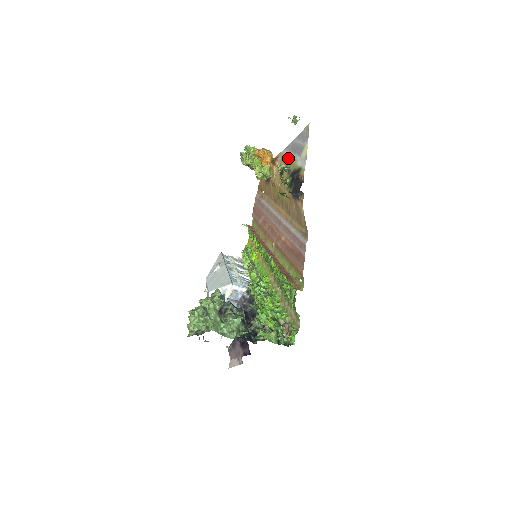
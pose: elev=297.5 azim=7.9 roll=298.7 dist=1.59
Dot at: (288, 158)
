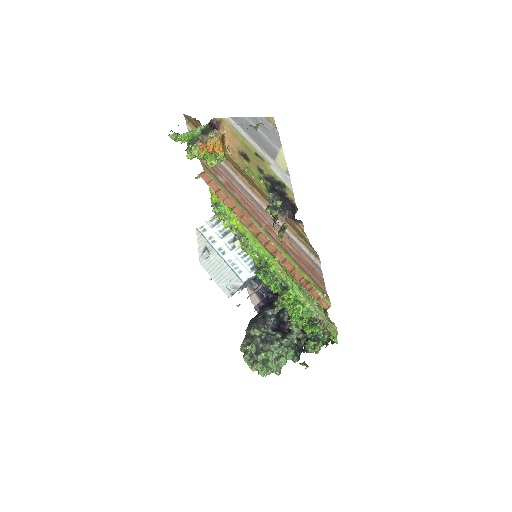
Dot at: (249, 146)
